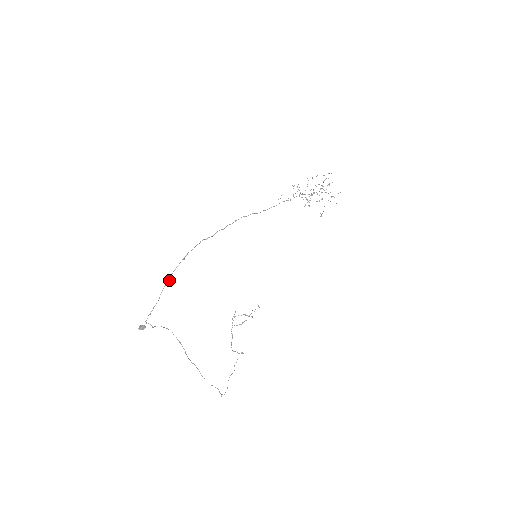
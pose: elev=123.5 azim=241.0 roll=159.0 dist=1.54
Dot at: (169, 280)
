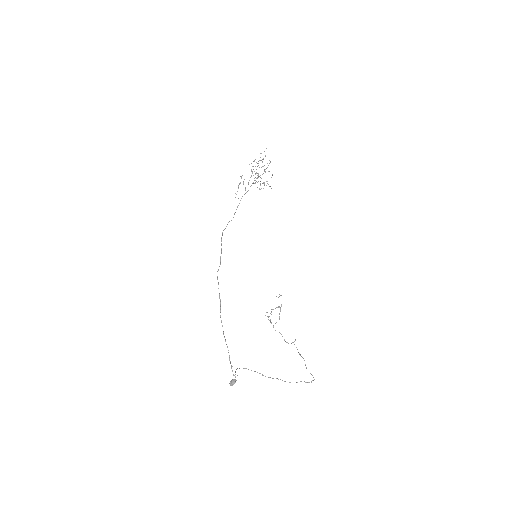
Dot at: occluded
